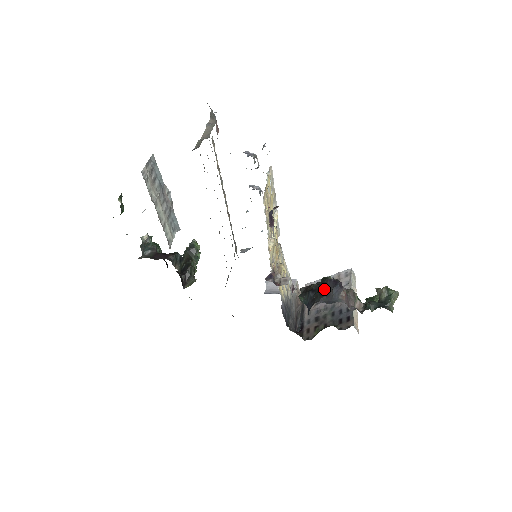
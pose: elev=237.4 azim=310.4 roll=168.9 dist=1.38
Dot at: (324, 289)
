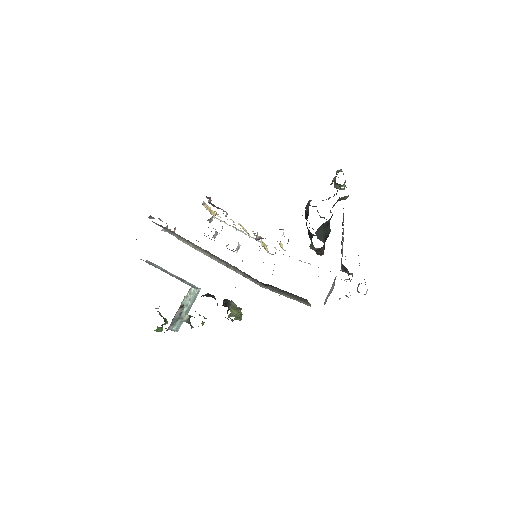
Dot at: (306, 218)
